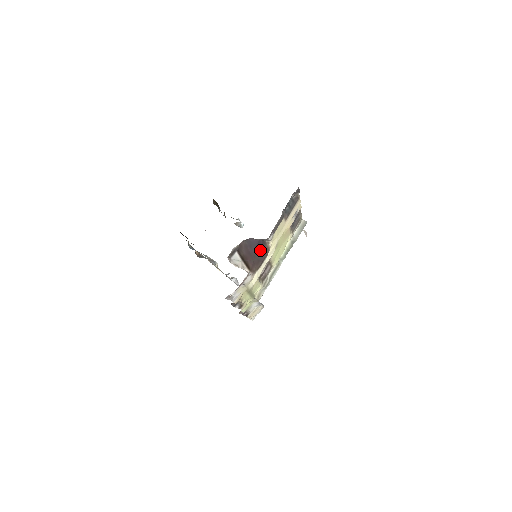
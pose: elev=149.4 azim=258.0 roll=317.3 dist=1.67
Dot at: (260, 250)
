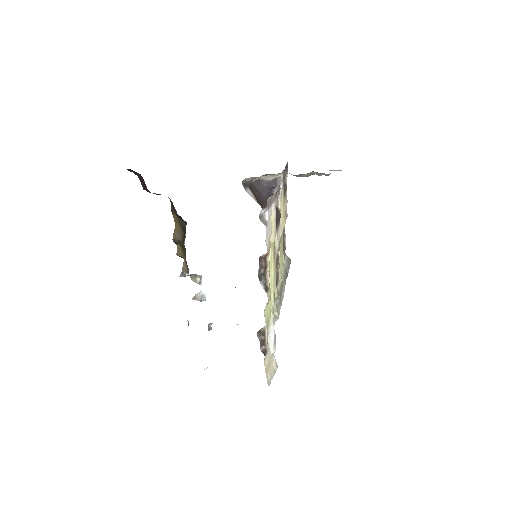
Dot at: occluded
